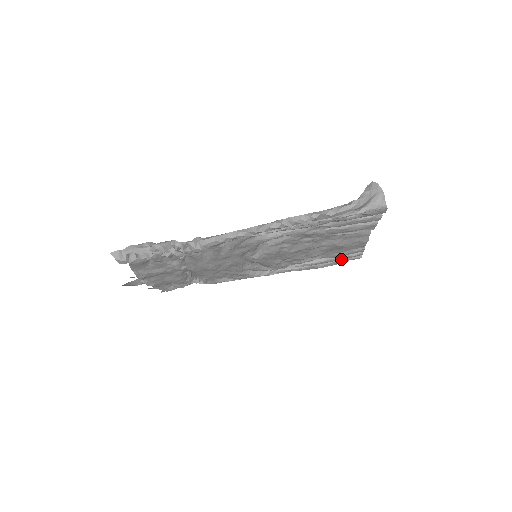
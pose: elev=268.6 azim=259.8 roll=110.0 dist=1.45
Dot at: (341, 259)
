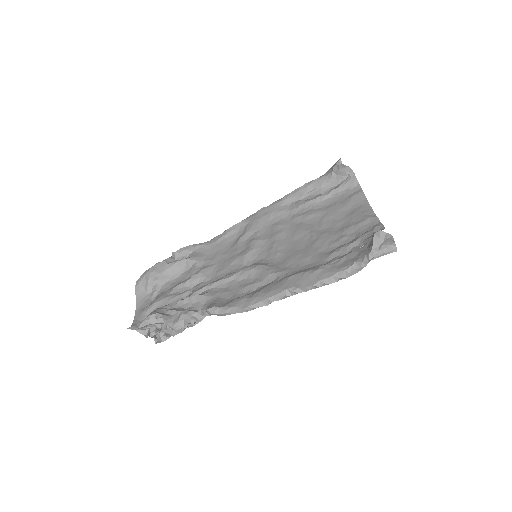
Dot at: occluded
